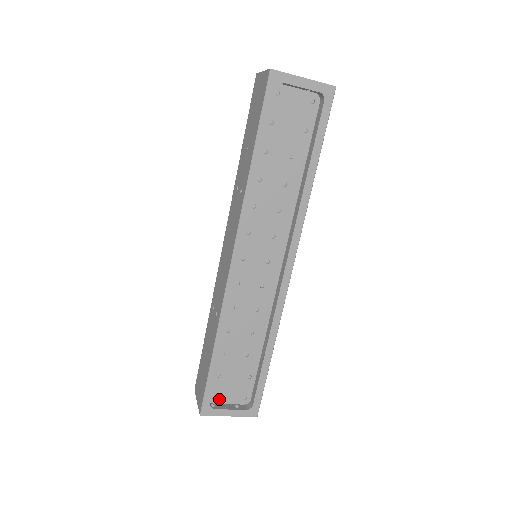
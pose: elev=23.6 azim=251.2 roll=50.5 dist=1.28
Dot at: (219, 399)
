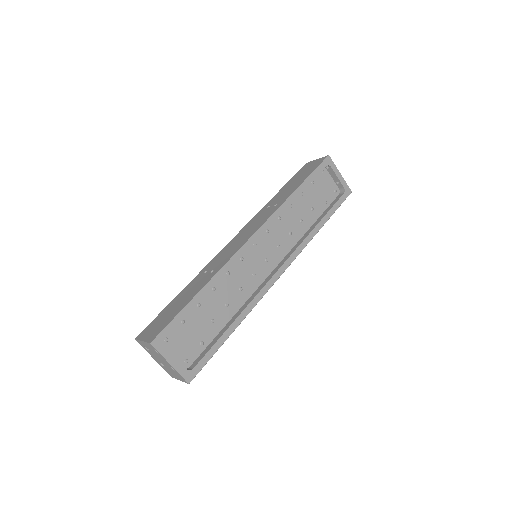
Dot at: (168, 345)
